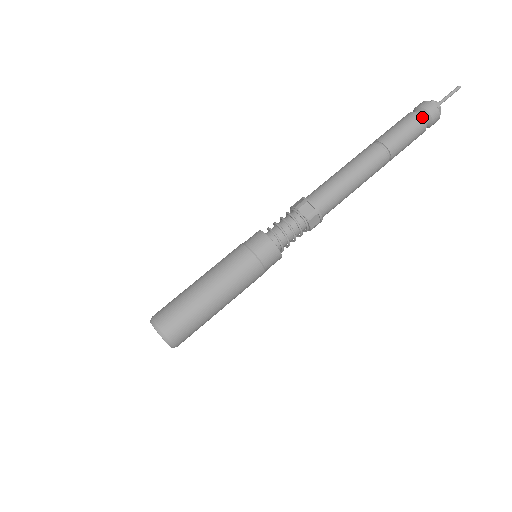
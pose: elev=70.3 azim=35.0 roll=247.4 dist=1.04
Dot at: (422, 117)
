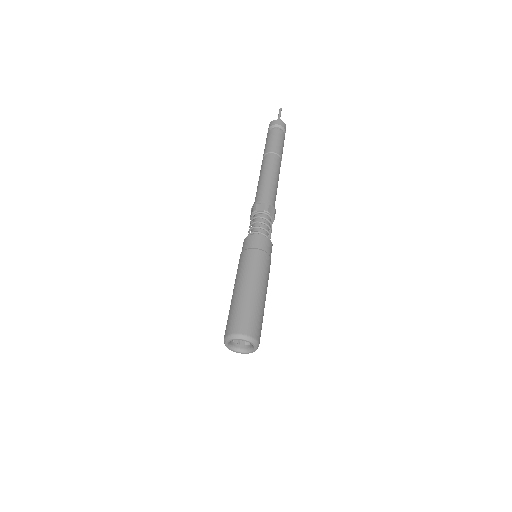
Dot at: (276, 128)
